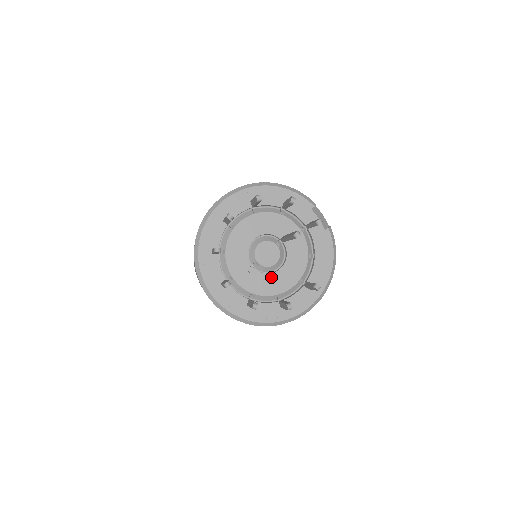
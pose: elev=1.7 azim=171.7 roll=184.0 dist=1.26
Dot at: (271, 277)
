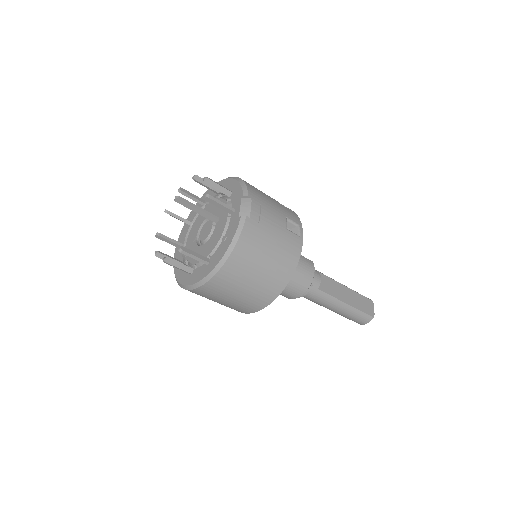
Dot at: (199, 249)
